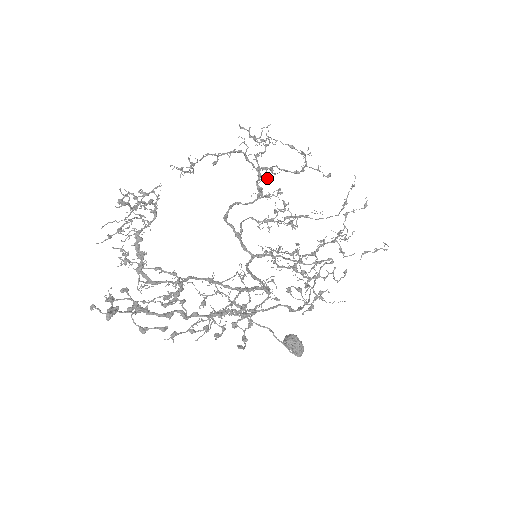
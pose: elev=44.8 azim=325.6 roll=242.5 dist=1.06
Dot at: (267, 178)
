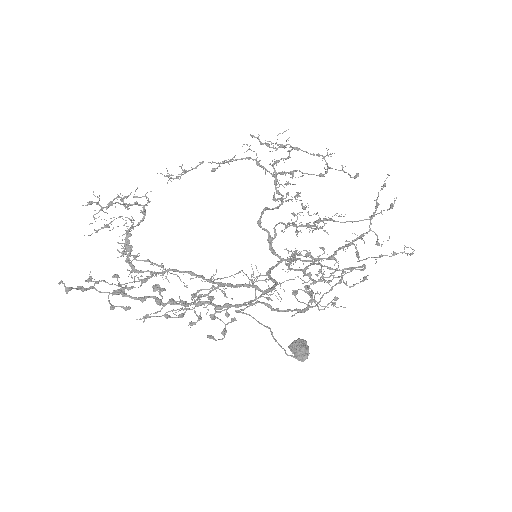
Dot at: (287, 182)
